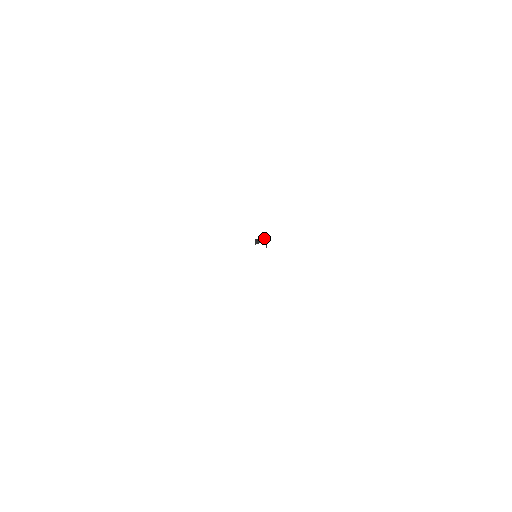
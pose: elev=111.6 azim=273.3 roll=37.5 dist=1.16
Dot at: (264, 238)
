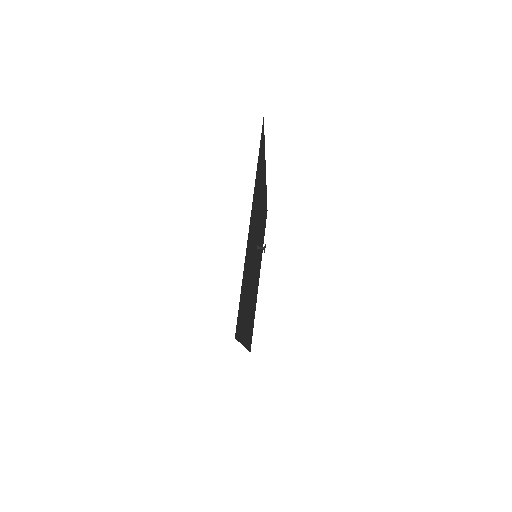
Dot at: (264, 247)
